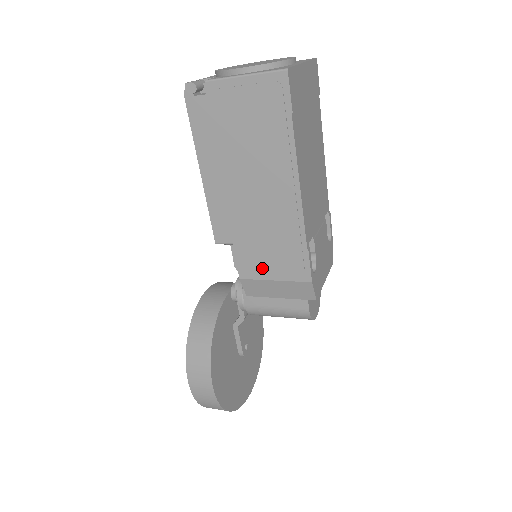
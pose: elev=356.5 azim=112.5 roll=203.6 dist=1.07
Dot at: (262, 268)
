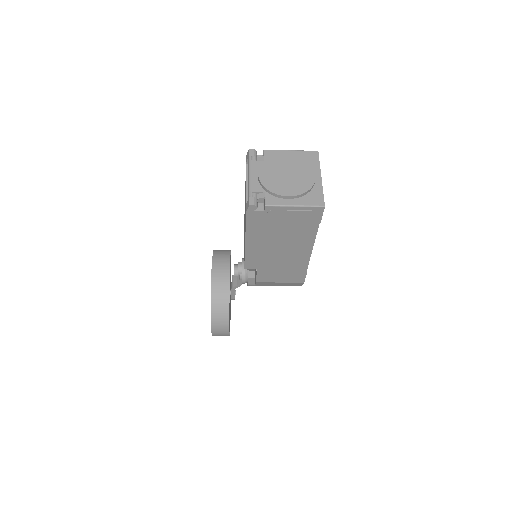
Dot at: (274, 278)
